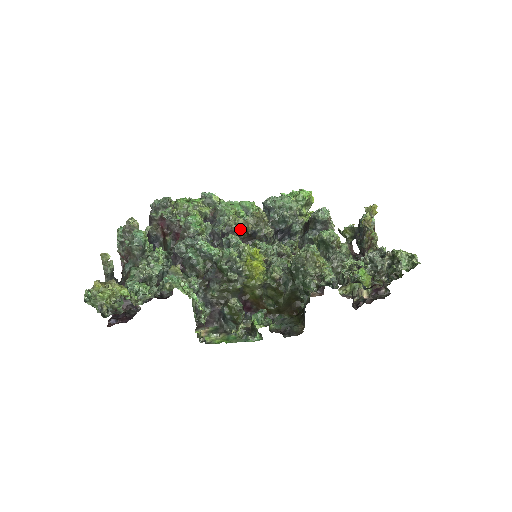
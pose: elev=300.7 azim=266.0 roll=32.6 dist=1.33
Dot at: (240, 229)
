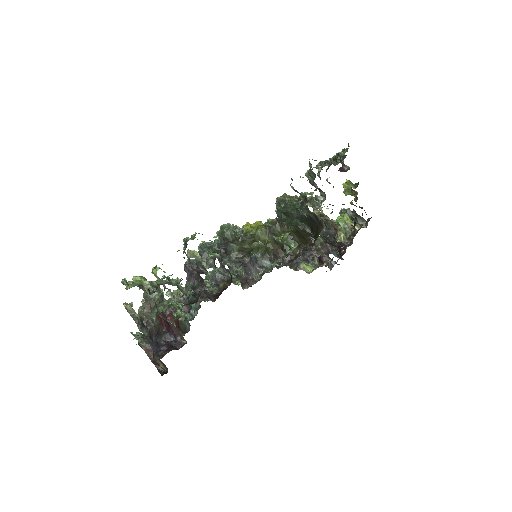
Dot at: occluded
